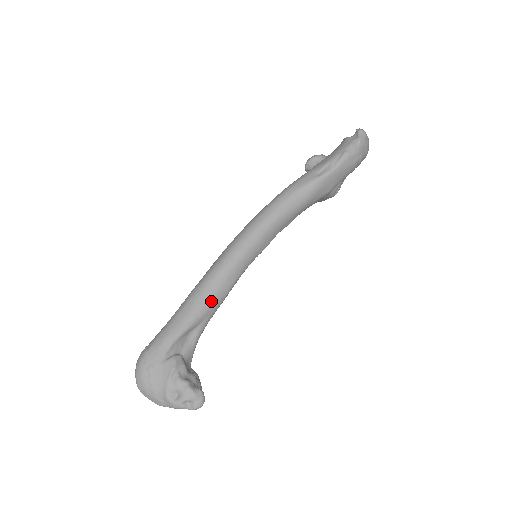
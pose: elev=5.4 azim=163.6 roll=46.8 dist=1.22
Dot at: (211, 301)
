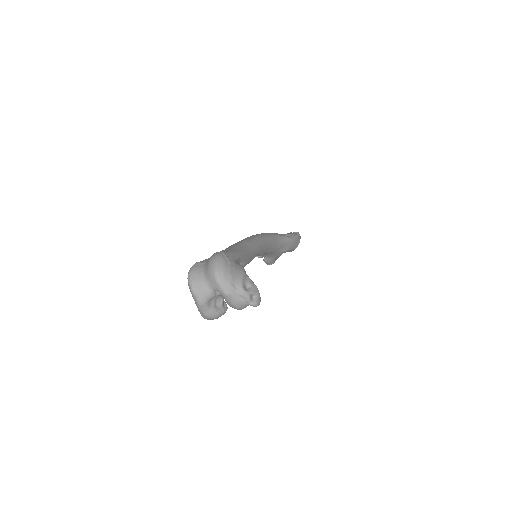
Dot at: (250, 254)
